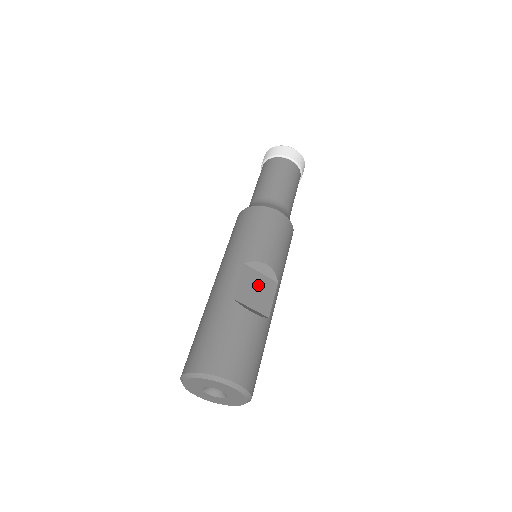
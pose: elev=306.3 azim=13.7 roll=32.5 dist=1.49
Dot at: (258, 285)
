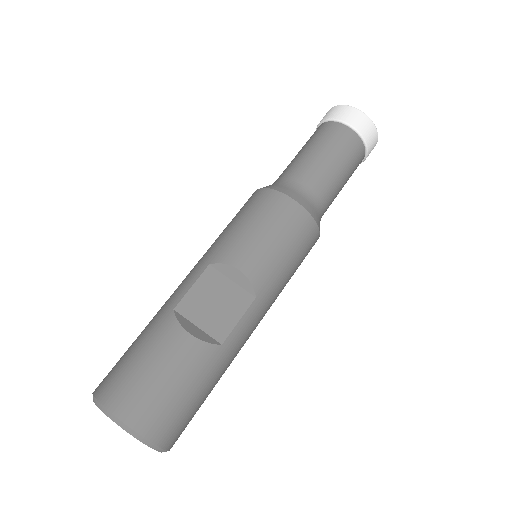
Dot at: (221, 296)
